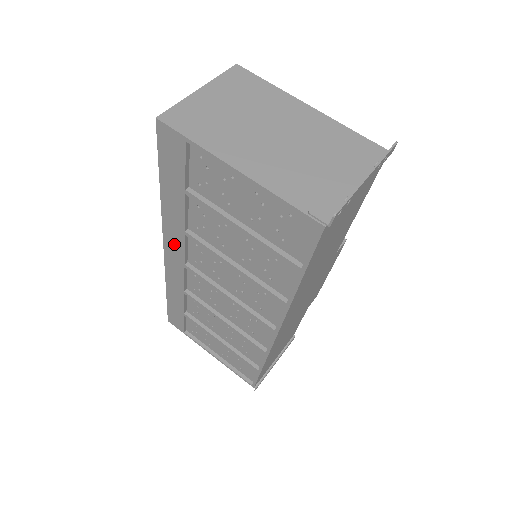
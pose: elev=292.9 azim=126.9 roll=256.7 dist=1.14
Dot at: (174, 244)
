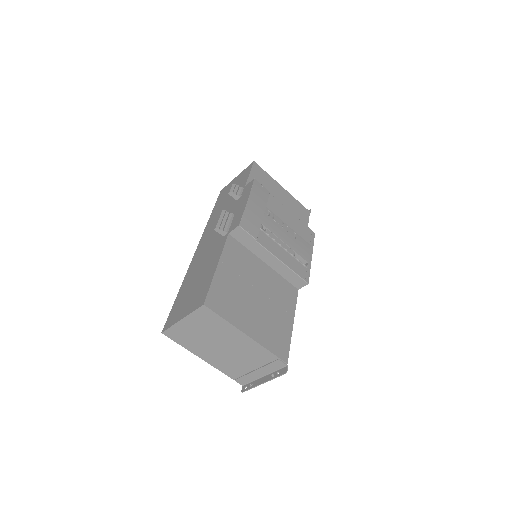
Dot at: occluded
